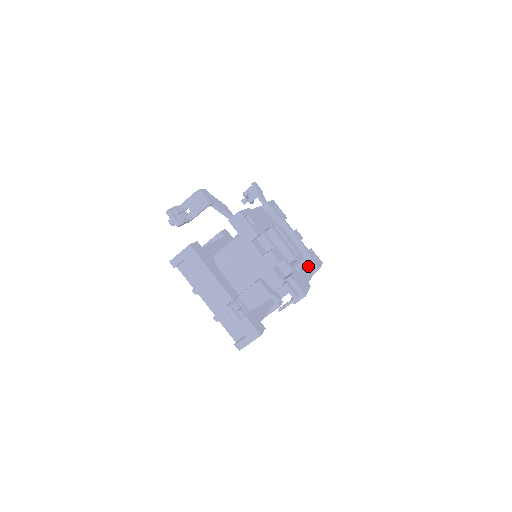
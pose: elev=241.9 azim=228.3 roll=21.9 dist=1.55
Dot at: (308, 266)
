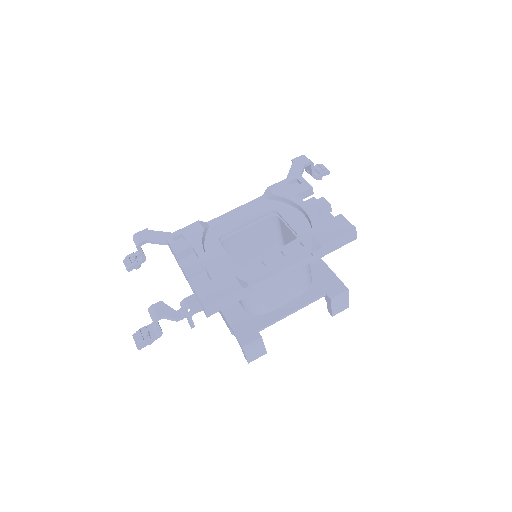
Dot at: (308, 247)
